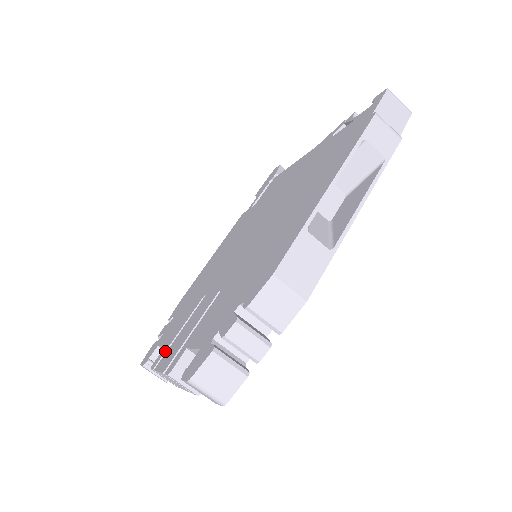
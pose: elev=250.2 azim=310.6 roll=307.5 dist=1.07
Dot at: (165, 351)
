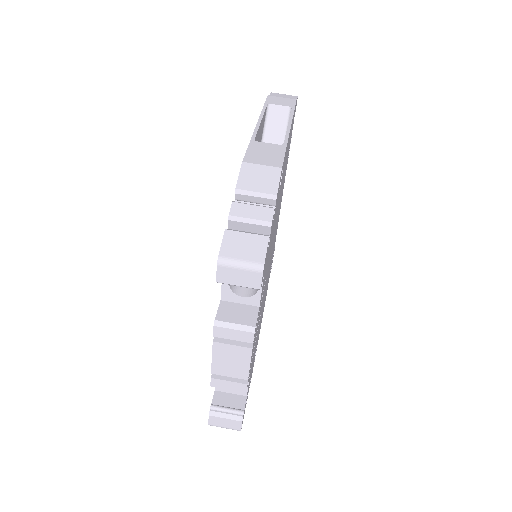
Dot at: occluded
